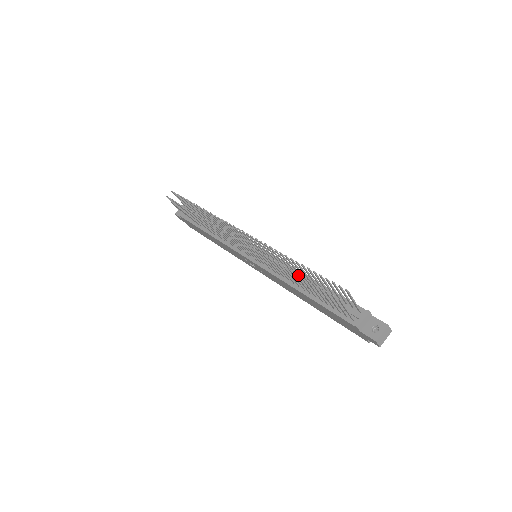
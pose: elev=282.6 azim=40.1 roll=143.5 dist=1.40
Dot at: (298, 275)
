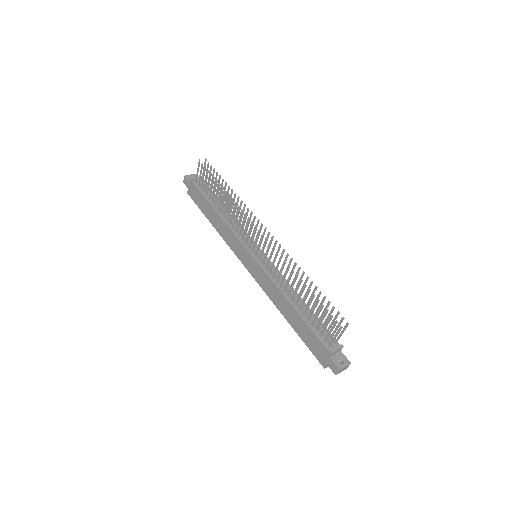
Dot at: (292, 291)
